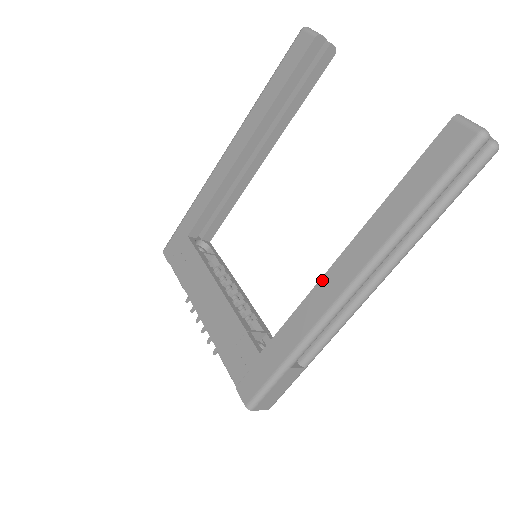
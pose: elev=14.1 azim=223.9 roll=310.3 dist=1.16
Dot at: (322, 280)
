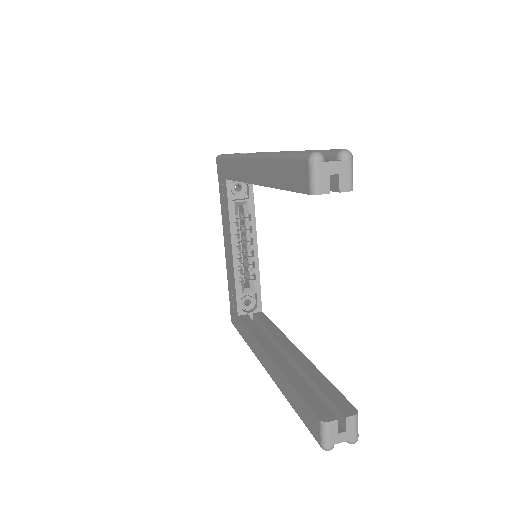
Dot at: (259, 345)
